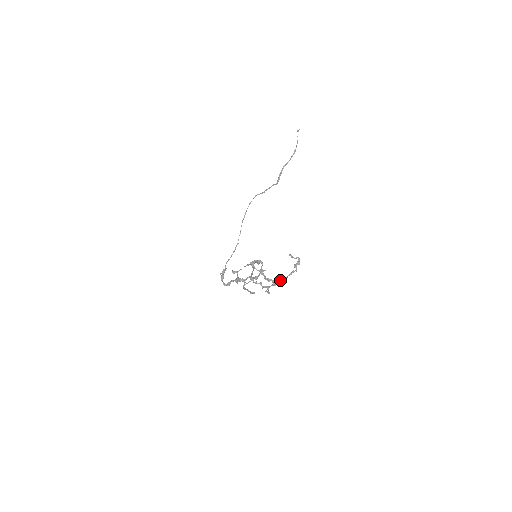
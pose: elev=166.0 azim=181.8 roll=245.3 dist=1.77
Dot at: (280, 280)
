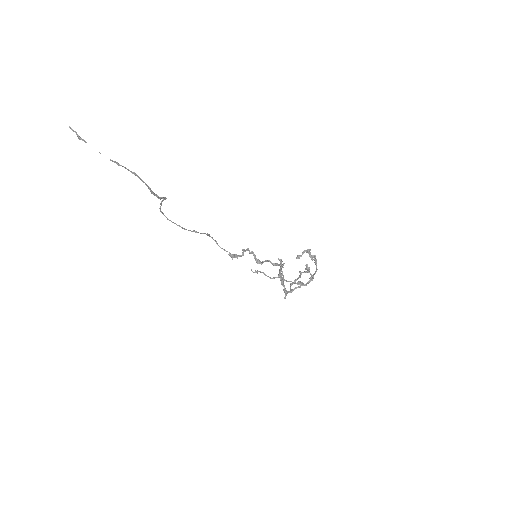
Dot at: occluded
